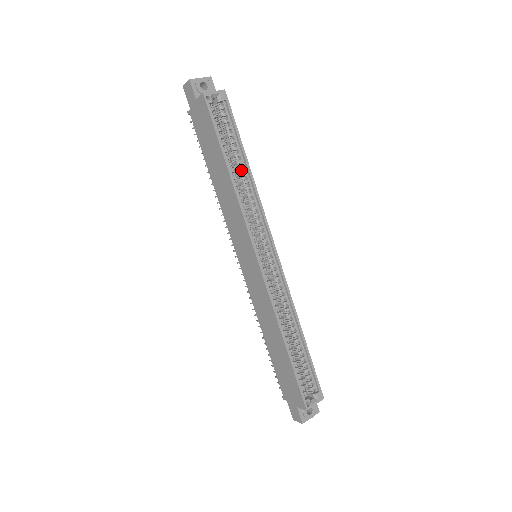
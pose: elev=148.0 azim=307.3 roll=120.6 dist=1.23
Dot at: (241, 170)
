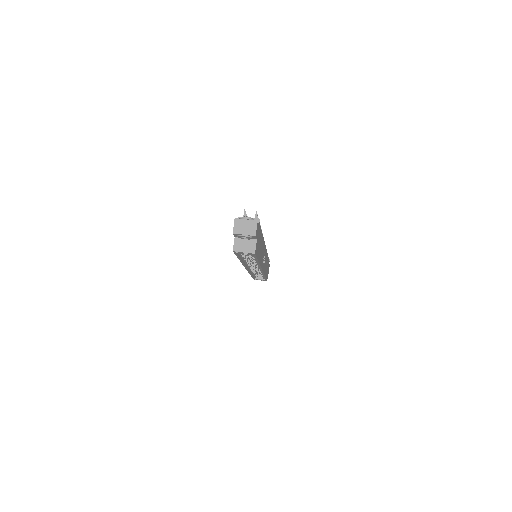
Dot at: occluded
